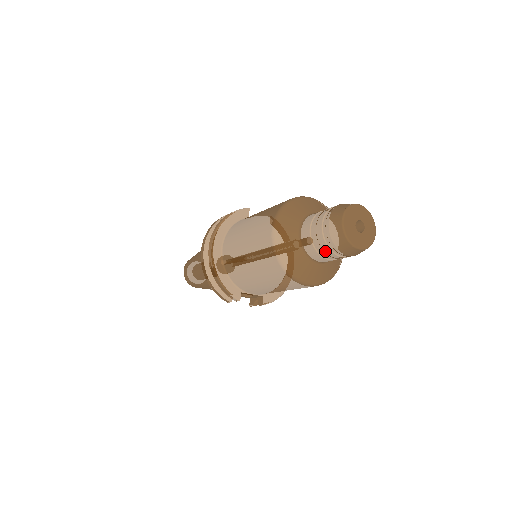
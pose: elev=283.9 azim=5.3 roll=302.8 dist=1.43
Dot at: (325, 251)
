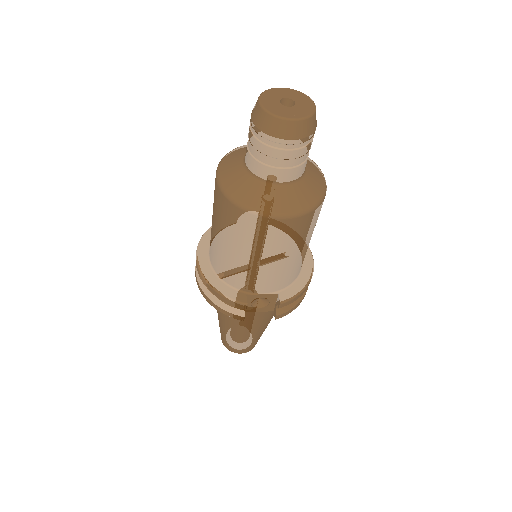
Dot at: (267, 154)
